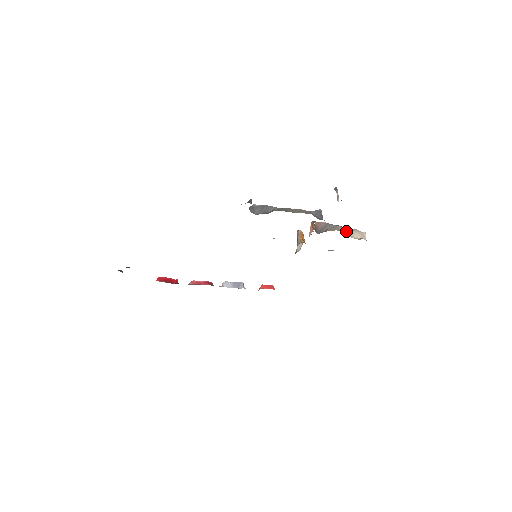
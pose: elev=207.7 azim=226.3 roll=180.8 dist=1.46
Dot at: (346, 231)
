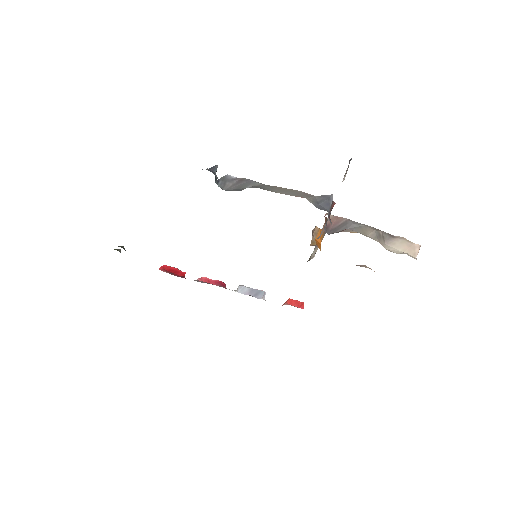
Dot at: (376, 236)
